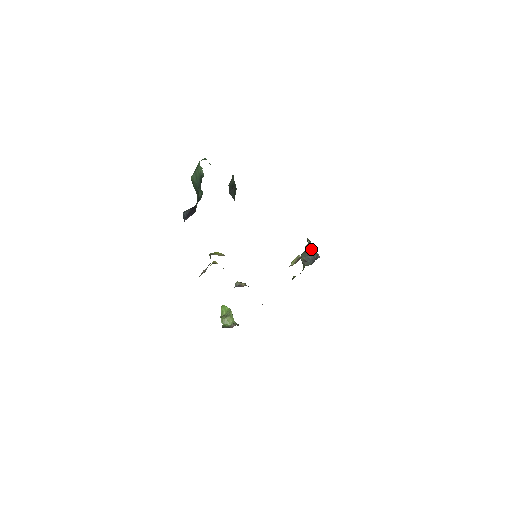
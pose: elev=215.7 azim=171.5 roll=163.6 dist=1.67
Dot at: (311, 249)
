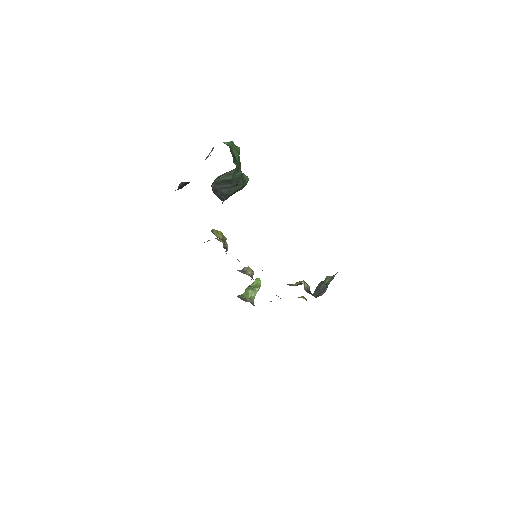
Dot at: (327, 283)
